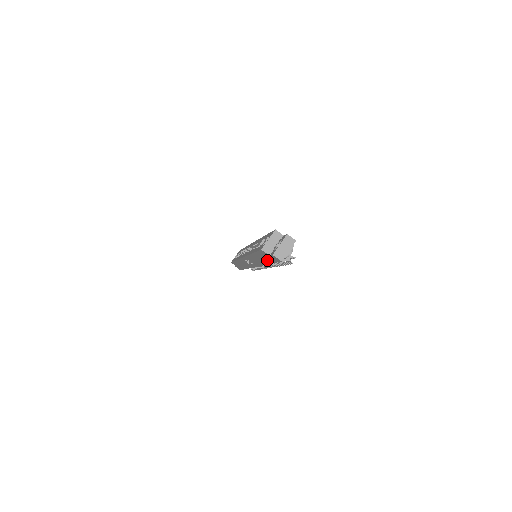
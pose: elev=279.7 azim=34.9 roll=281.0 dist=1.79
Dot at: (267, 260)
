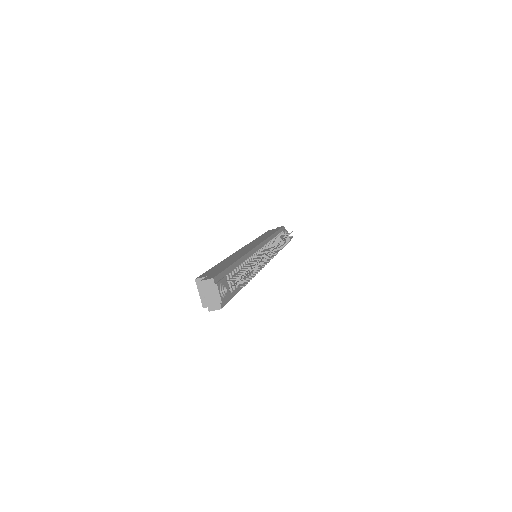
Dot at: occluded
